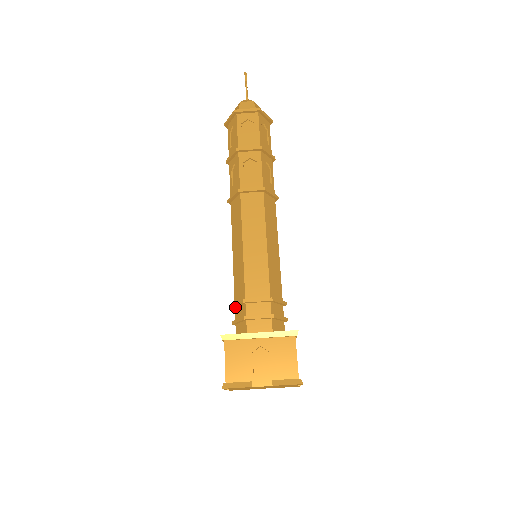
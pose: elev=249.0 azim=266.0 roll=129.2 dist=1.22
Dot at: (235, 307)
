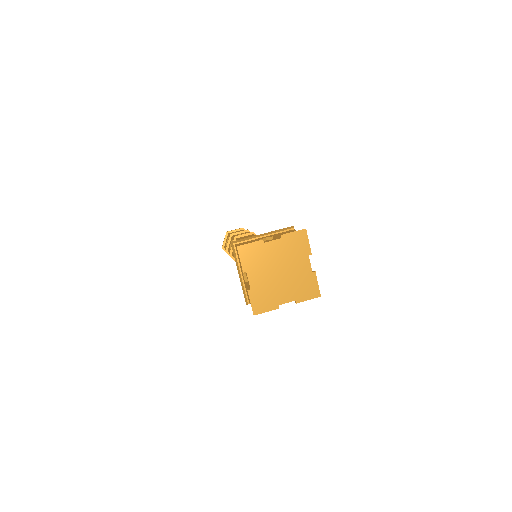
Dot at: occluded
